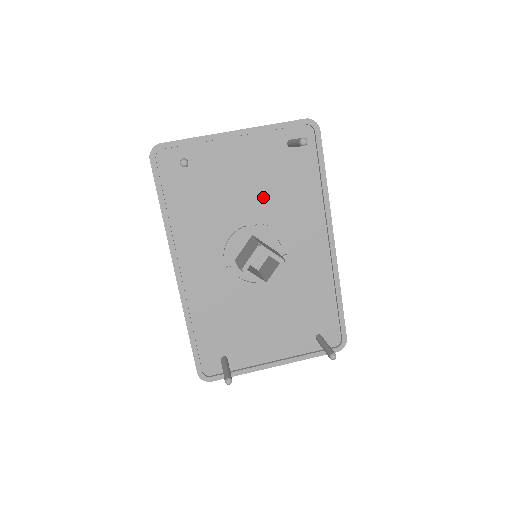
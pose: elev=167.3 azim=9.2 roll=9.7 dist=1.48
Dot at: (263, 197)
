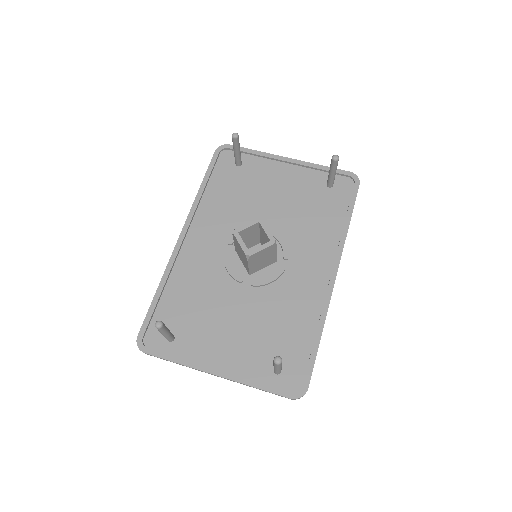
Dot at: (287, 213)
